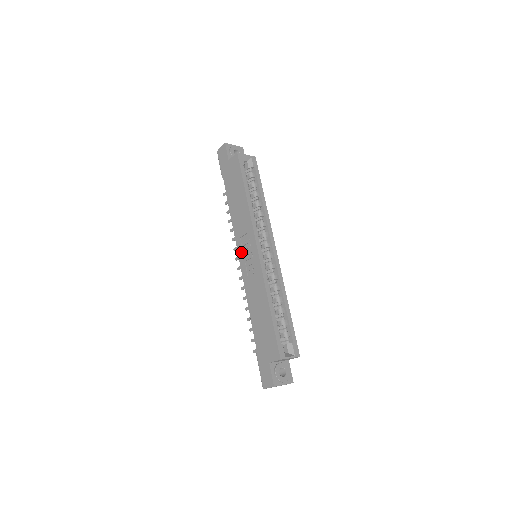
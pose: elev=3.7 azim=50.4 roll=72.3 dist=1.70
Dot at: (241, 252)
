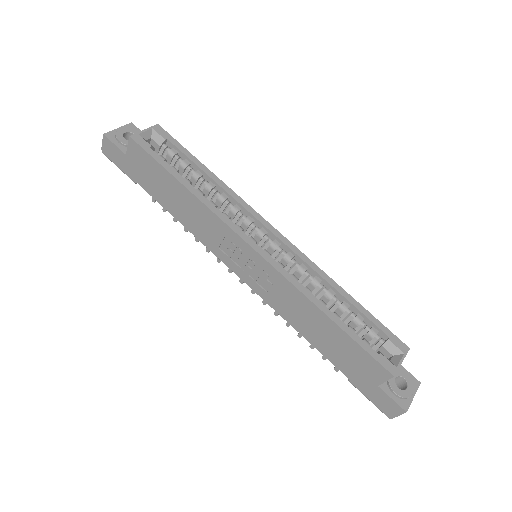
Dot at: (234, 266)
